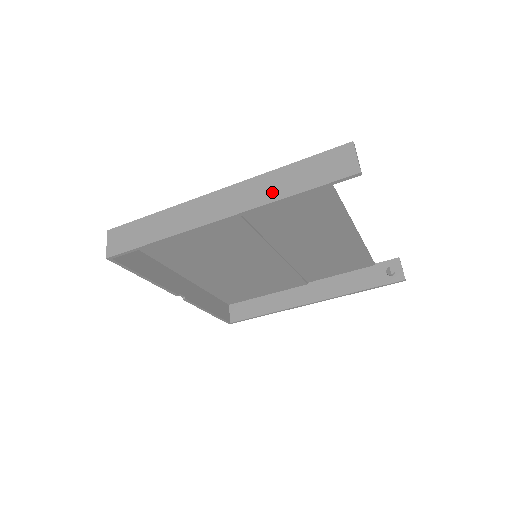
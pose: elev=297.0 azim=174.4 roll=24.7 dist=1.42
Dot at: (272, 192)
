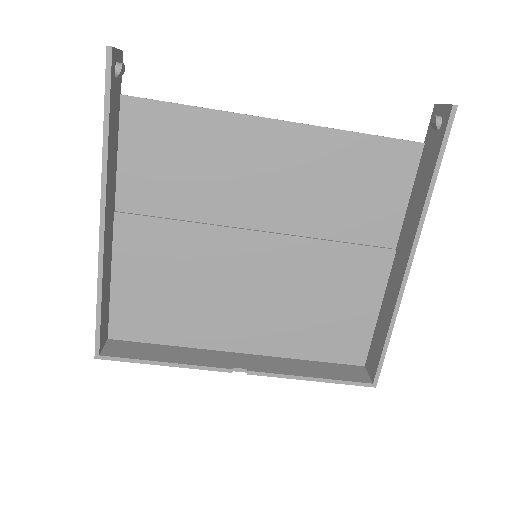
Dot at: occluded
